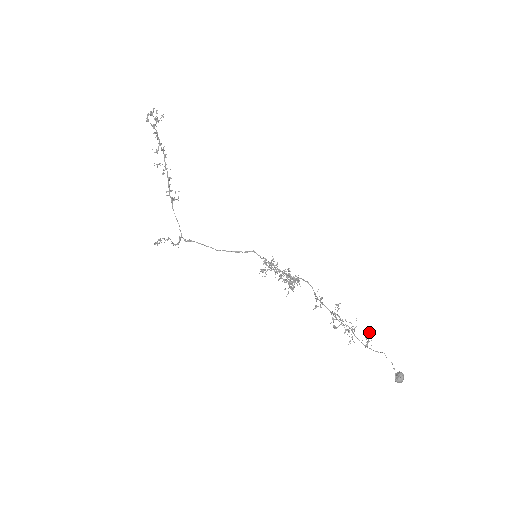
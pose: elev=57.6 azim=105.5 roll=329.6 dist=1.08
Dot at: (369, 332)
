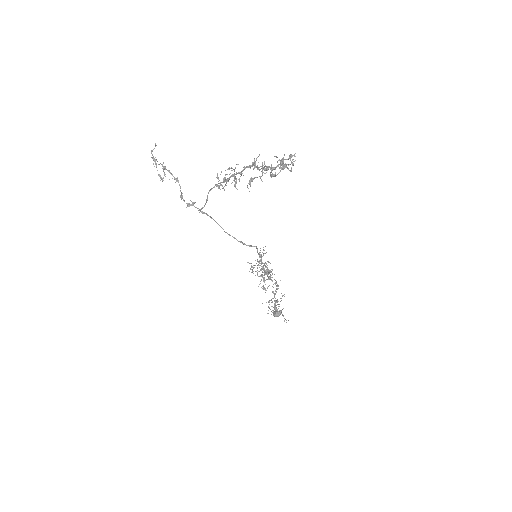
Dot at: (288, 320)
